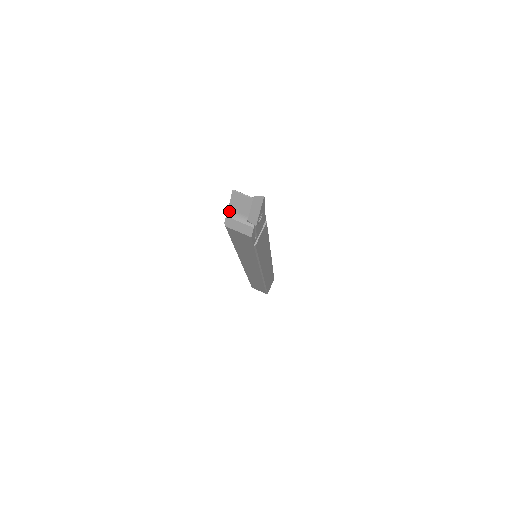
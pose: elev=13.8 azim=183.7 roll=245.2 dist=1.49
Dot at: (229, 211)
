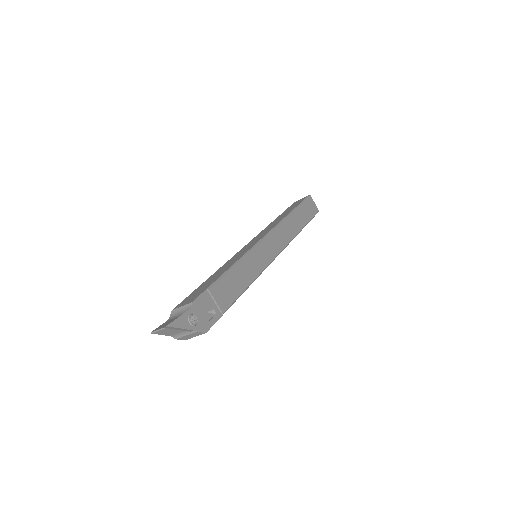
Dot at: (172, 336)
